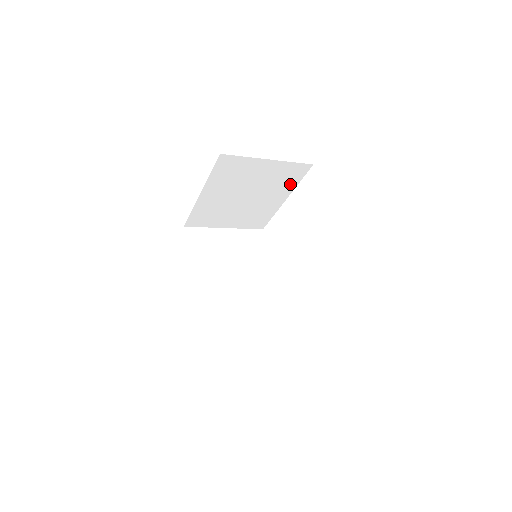
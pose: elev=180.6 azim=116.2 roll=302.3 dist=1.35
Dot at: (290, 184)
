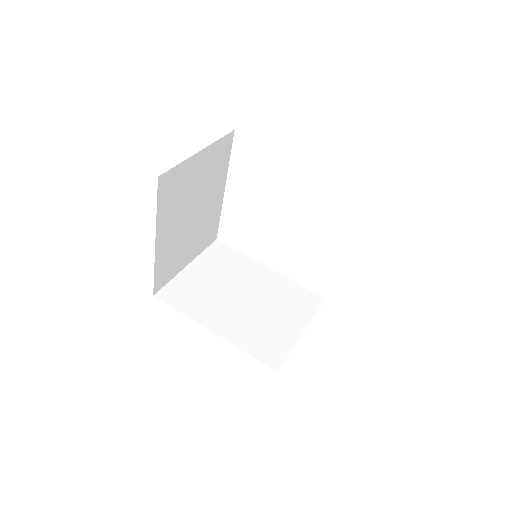
Dot at: (223, 168)
